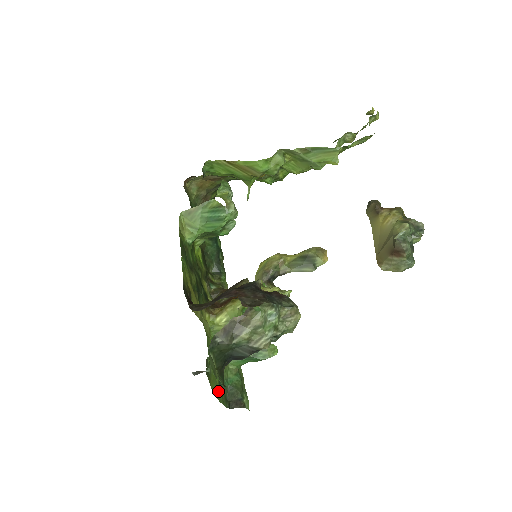
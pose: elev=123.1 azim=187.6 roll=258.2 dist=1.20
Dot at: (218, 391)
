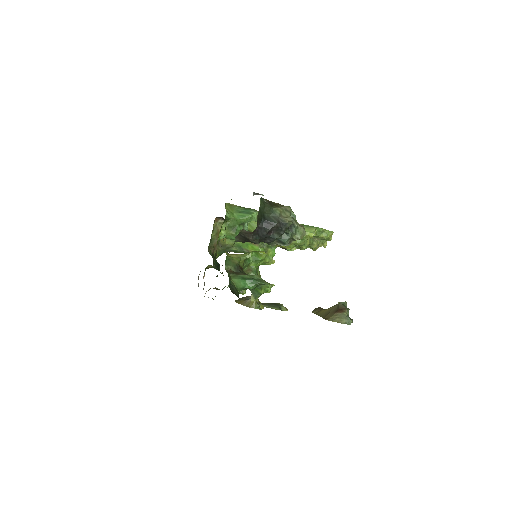
Dot at: occluded
